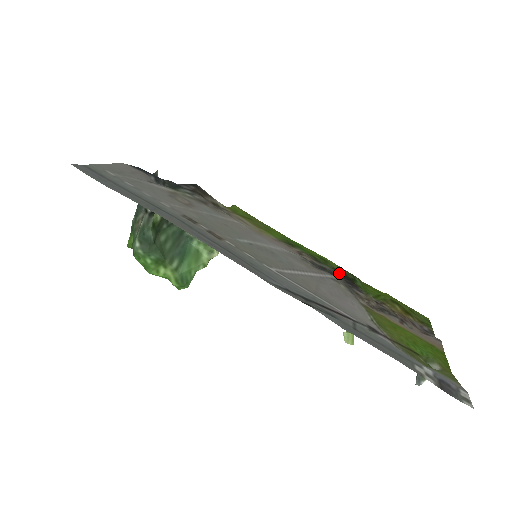
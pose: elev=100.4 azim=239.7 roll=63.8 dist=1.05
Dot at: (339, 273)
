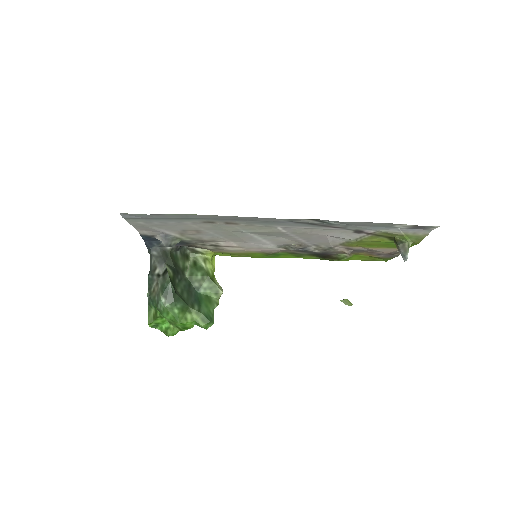
Dot at: (314, 254)
